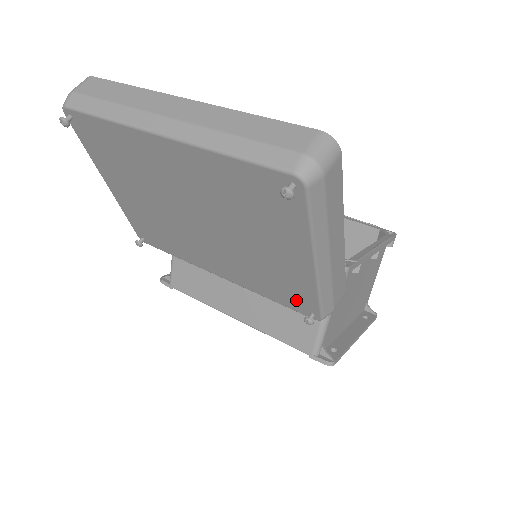
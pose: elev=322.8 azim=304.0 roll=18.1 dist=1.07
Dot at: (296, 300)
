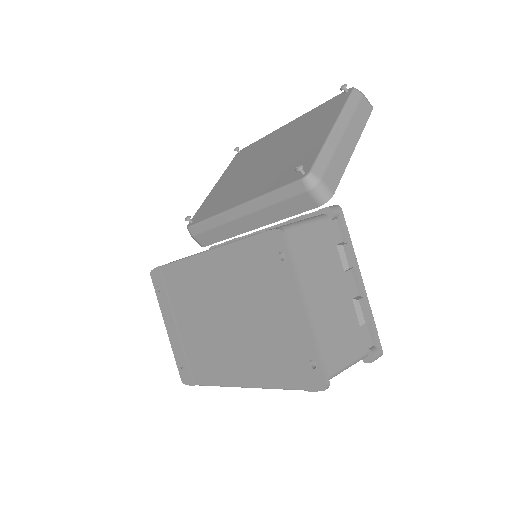
Dot at: occluded
